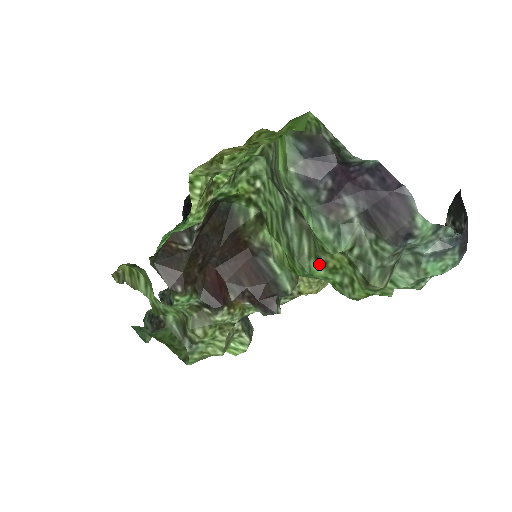
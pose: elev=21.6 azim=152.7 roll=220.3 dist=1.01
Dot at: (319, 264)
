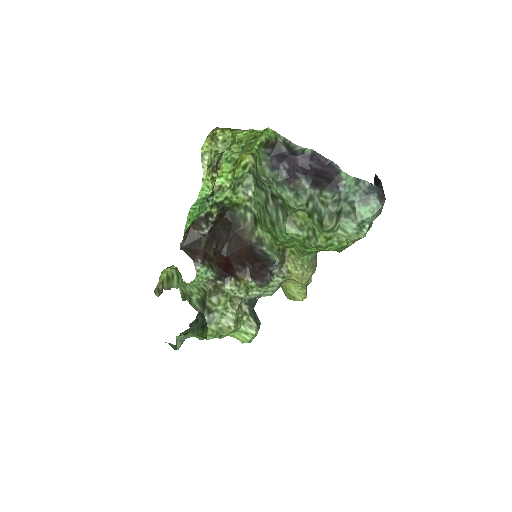
Dot at: (291, 224)
